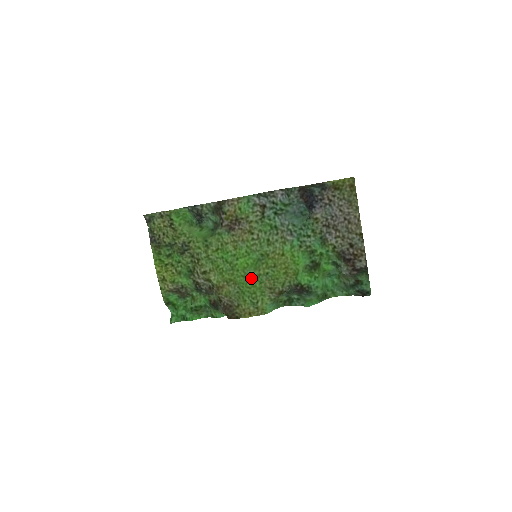
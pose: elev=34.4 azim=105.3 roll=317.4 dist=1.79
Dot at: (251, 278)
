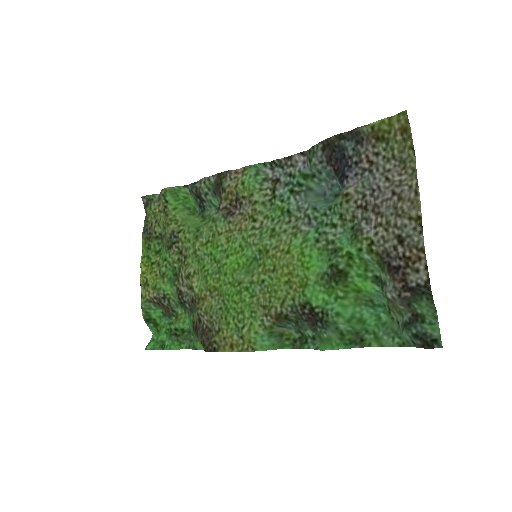
Dot at: (240, 287)
